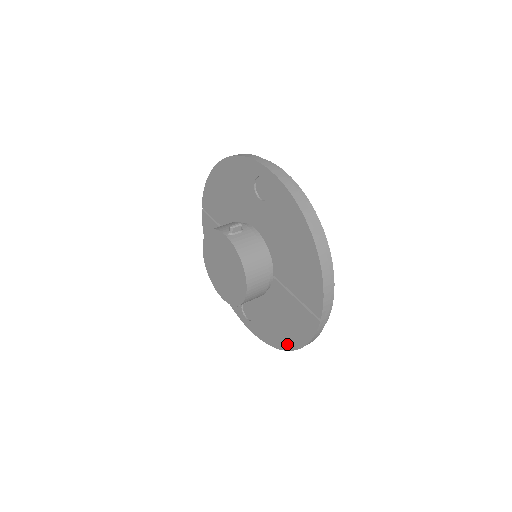
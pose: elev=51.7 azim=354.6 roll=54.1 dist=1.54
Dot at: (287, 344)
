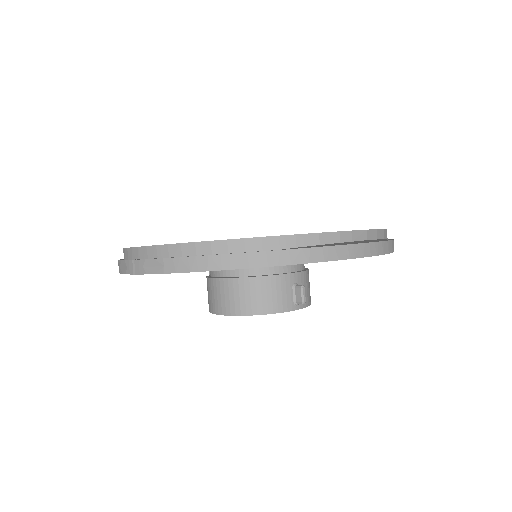
Dot at: occluded
